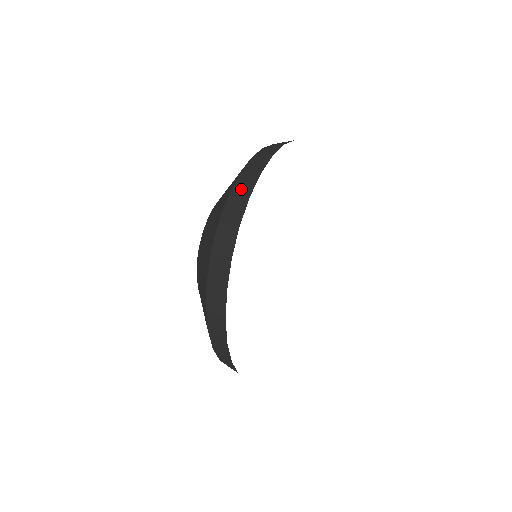
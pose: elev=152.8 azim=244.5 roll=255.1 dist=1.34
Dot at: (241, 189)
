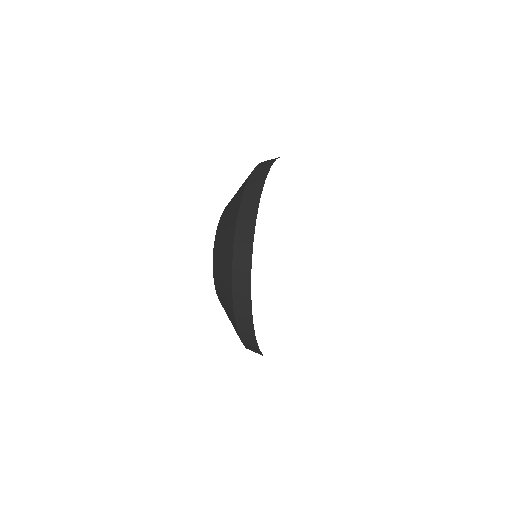
Dot at: occluded
